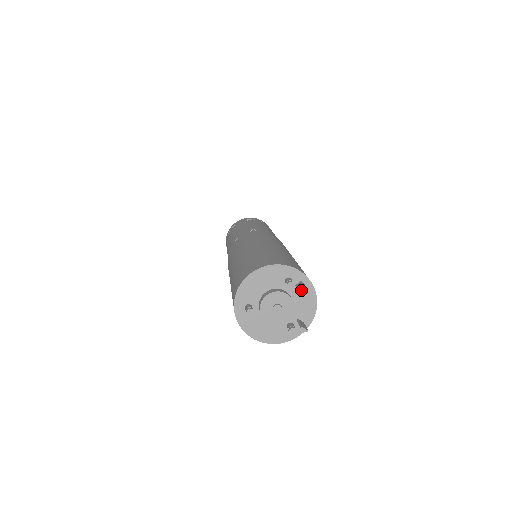
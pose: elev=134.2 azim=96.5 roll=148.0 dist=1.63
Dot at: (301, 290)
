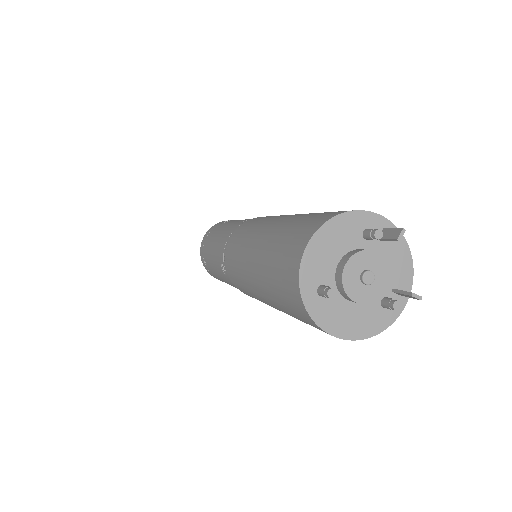
Dot at: (399, 236)
